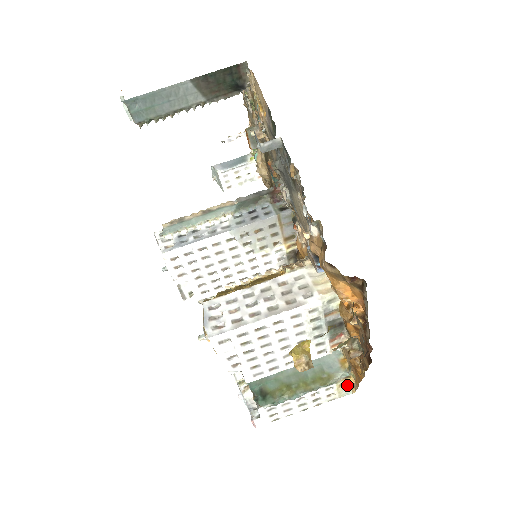
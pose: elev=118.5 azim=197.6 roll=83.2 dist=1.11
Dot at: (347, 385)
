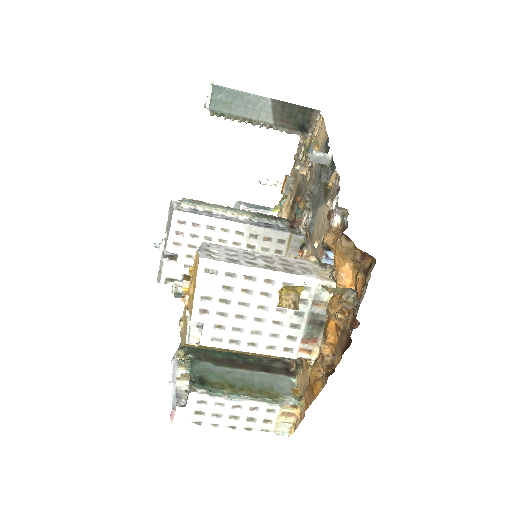
Dot at: (289, 419)
